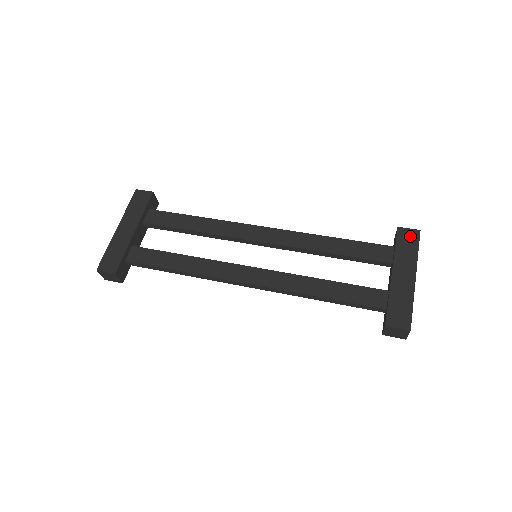
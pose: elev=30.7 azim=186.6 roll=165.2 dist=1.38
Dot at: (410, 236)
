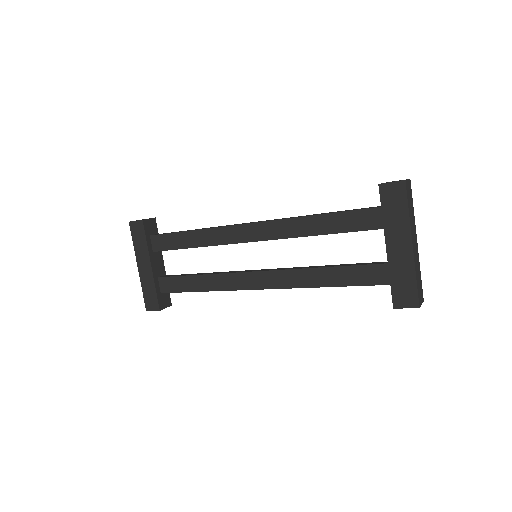
Dot at: (395, 193)
